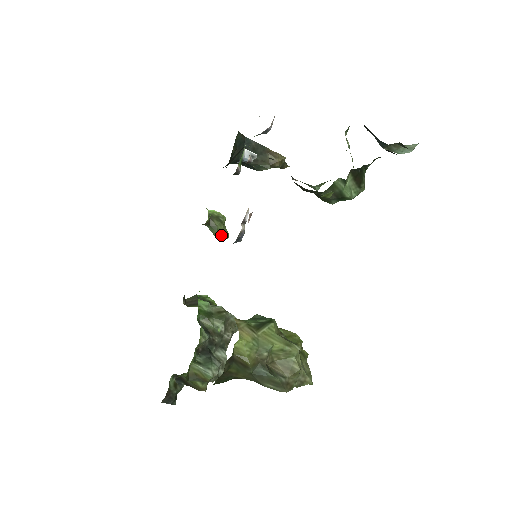
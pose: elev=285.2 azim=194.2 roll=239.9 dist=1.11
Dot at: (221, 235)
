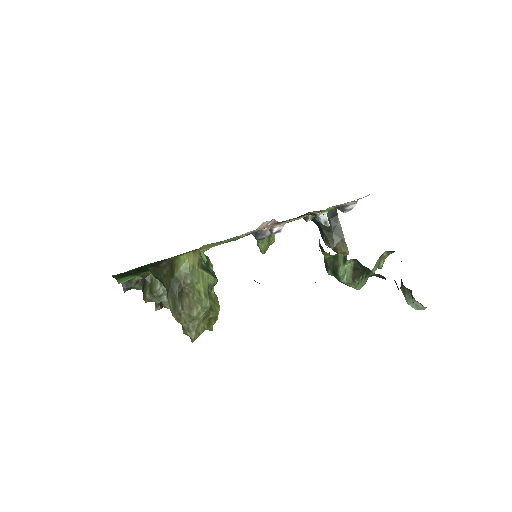
Dot at: (261, 247)
